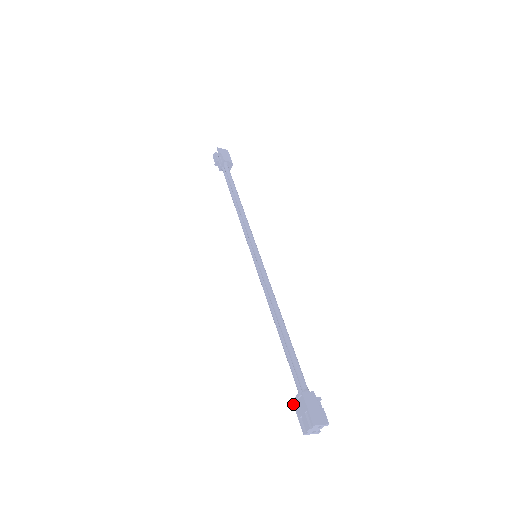
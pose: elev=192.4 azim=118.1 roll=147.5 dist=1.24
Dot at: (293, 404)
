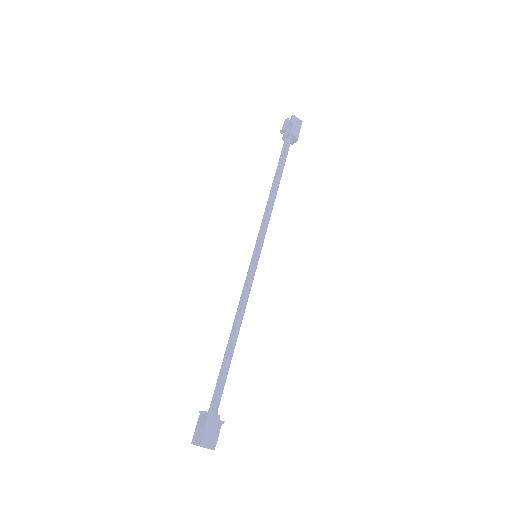
Dot at: (200, 413)
